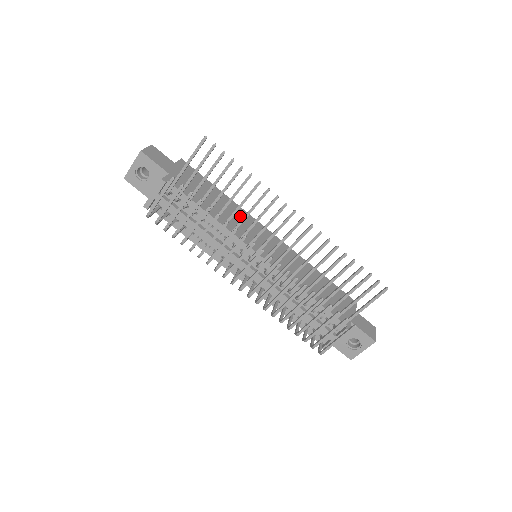
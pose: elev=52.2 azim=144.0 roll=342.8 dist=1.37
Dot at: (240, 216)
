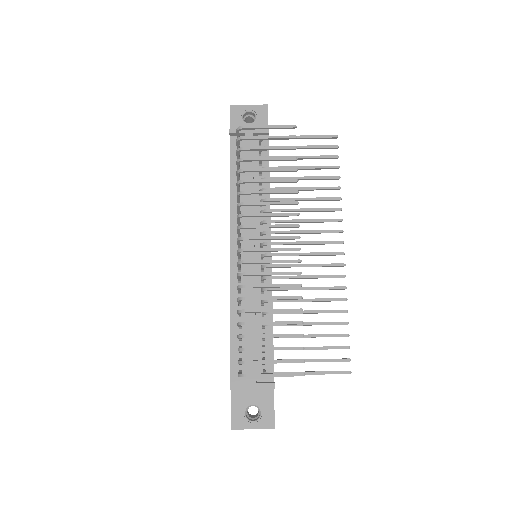
Dot at: occluded
